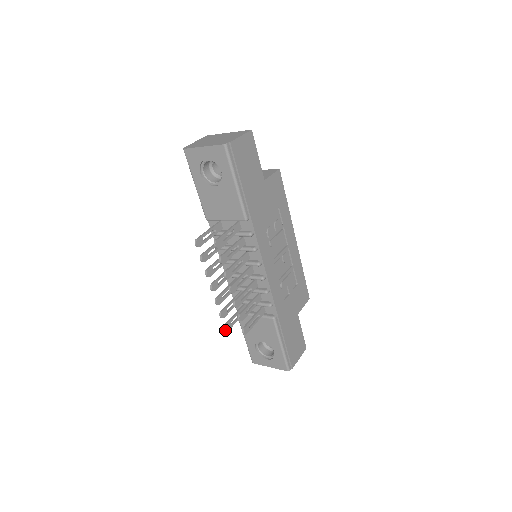
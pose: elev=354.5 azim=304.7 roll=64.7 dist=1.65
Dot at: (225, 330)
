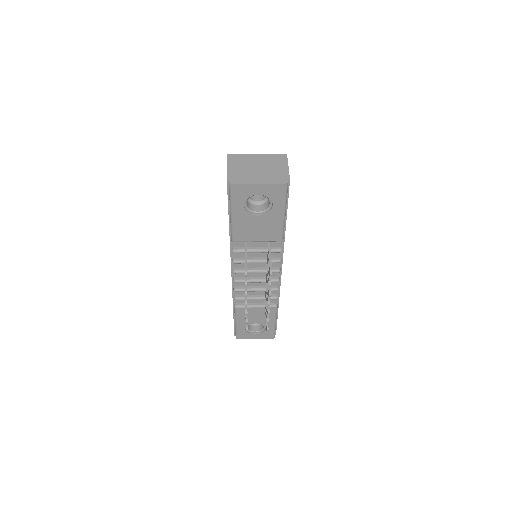
Dot at: (246, 331)
